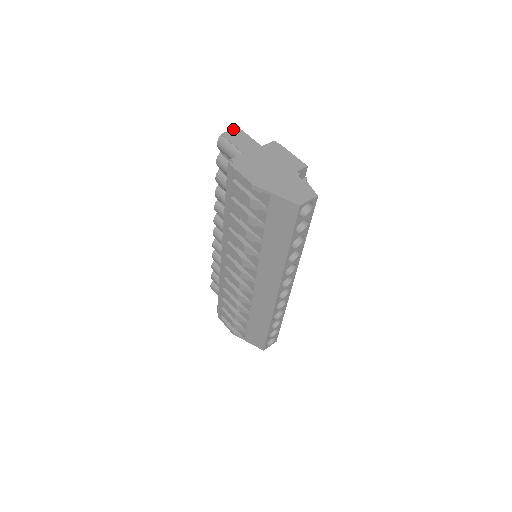
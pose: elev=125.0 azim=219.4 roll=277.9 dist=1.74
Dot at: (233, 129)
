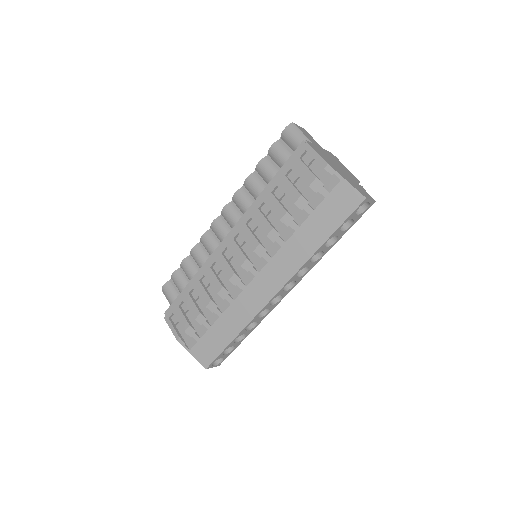
Dot at: occluded
